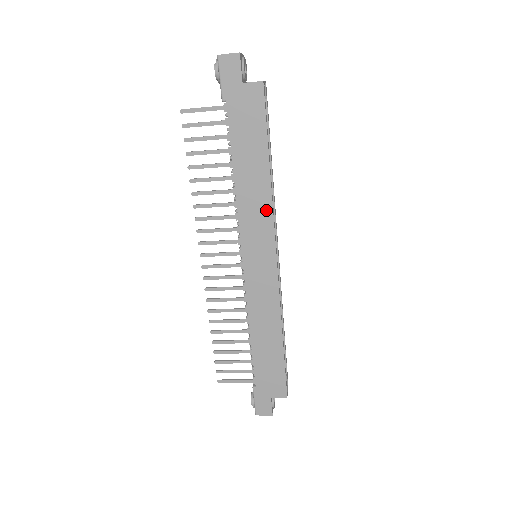
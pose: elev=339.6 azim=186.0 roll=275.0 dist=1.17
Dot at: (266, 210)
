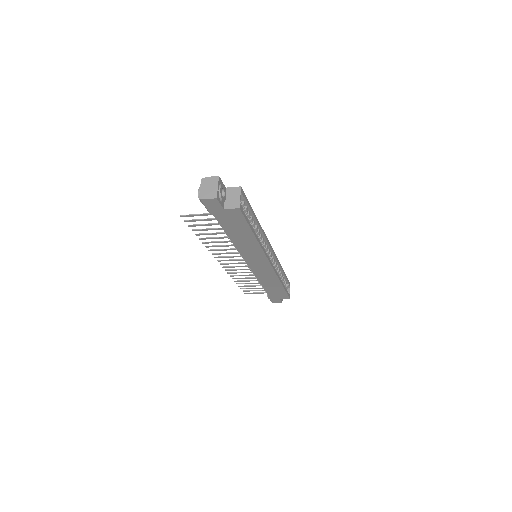
Dot at: (258, 250)
